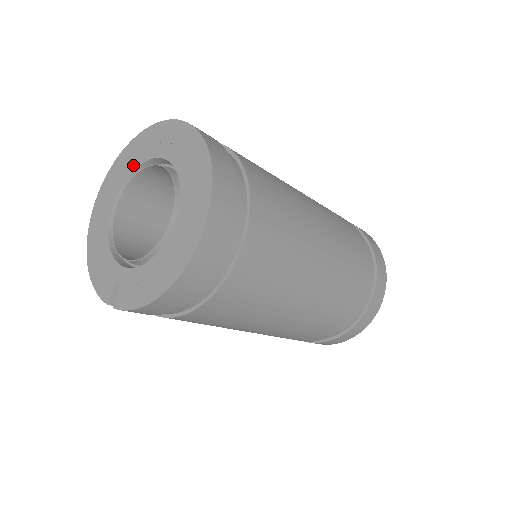
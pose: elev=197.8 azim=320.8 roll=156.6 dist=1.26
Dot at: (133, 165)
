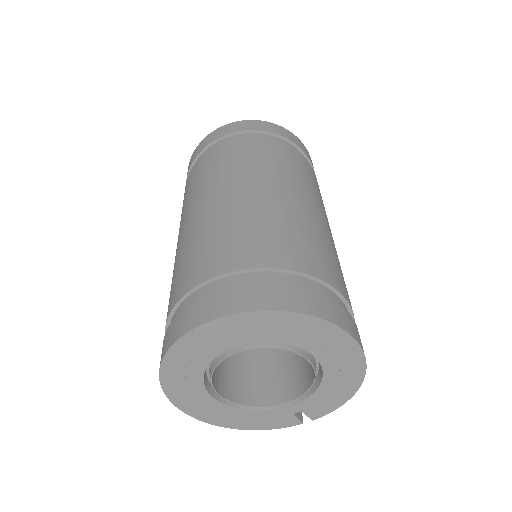
Dot at: (197, 371)
